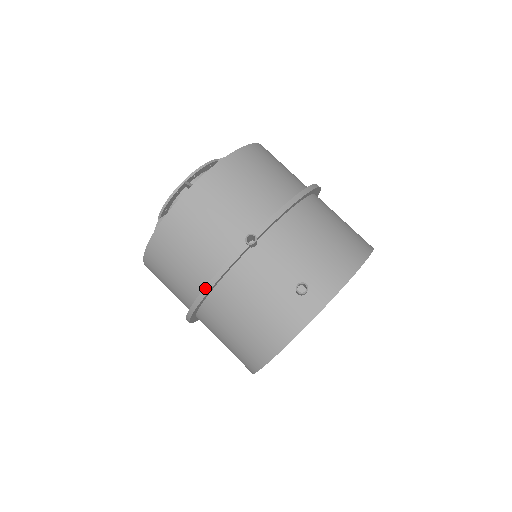
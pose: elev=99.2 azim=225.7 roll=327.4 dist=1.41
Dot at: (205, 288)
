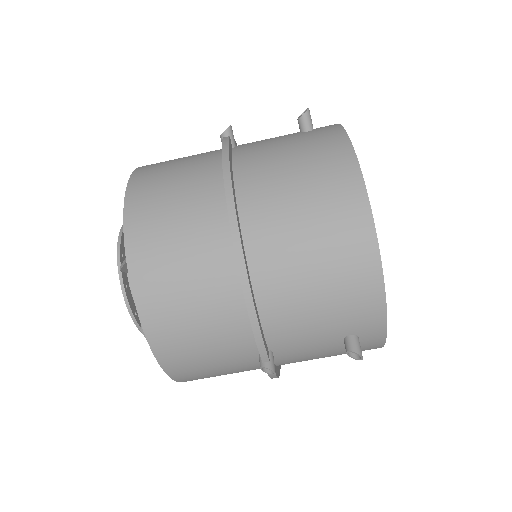
Dot at: occluded
